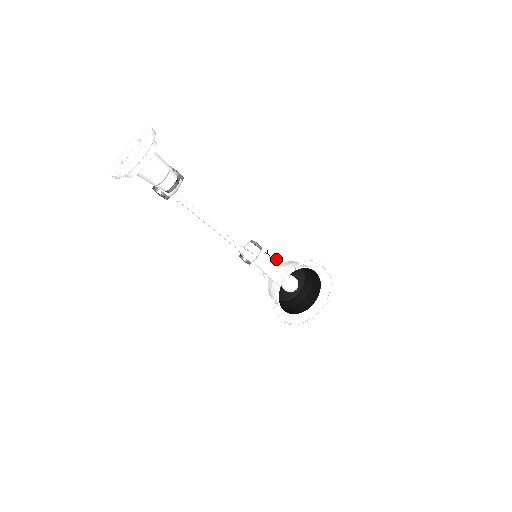
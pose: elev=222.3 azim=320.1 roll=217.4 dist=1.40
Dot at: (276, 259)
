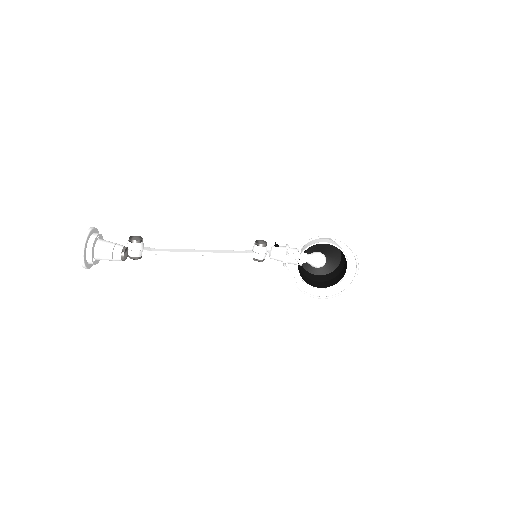
Dot at: (285, 247)
